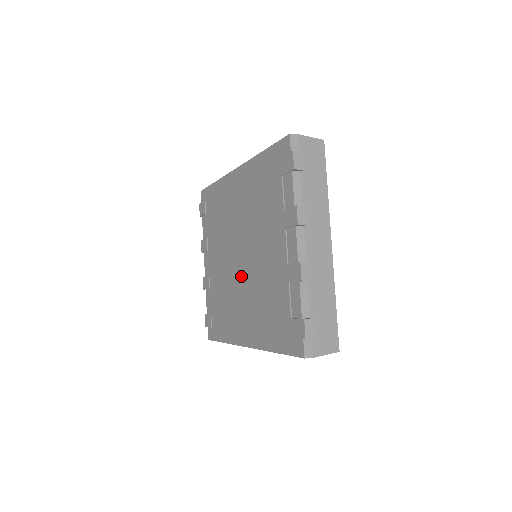
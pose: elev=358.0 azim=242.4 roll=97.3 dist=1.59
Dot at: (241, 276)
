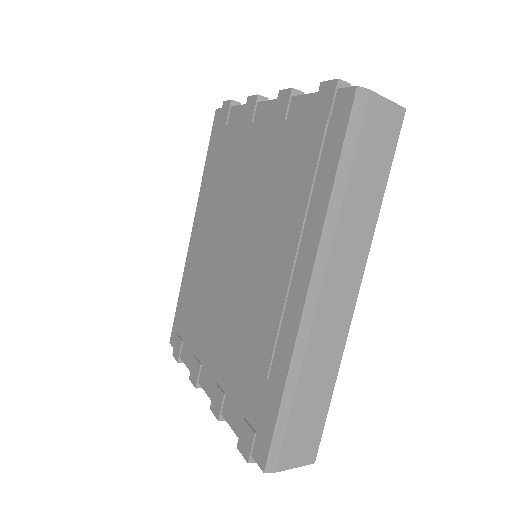
Dot at: (245, 259)
